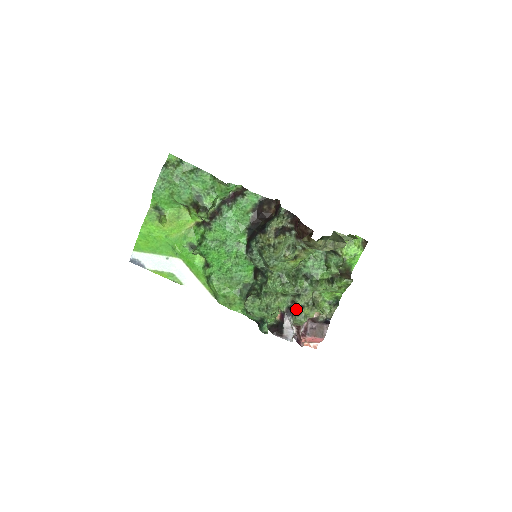
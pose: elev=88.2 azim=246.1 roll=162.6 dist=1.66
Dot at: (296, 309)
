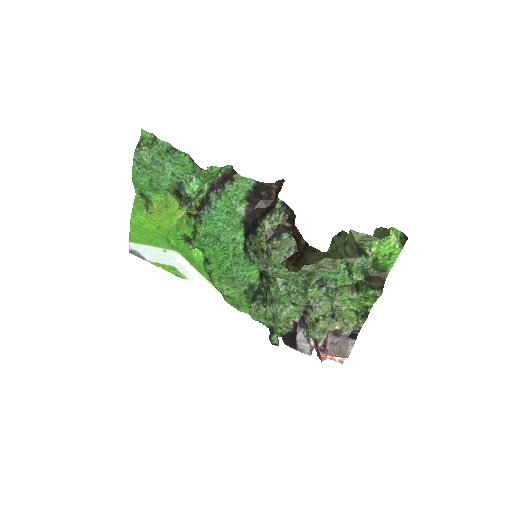
Dot at: (309, 322)
